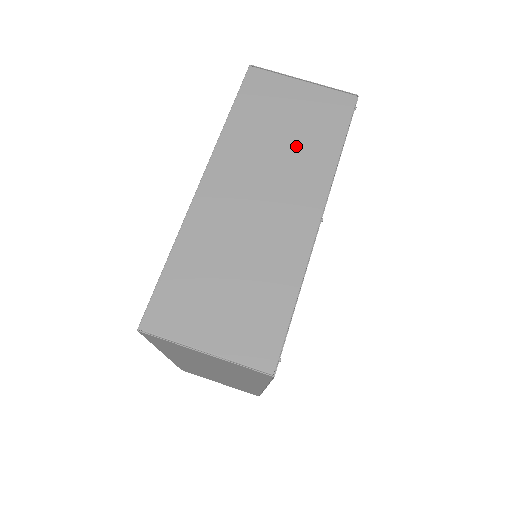
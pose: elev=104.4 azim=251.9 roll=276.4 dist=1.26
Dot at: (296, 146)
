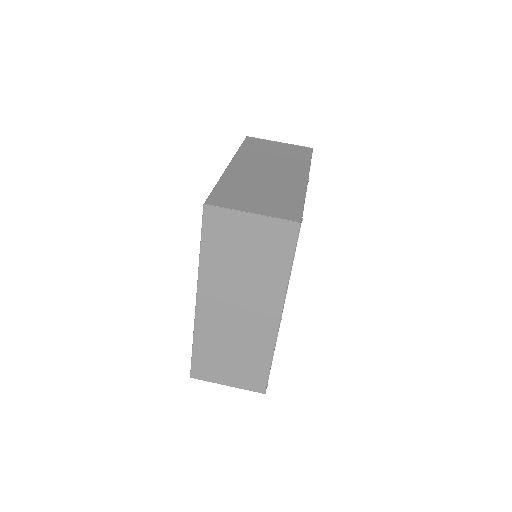
Dot at: (283, 158)
